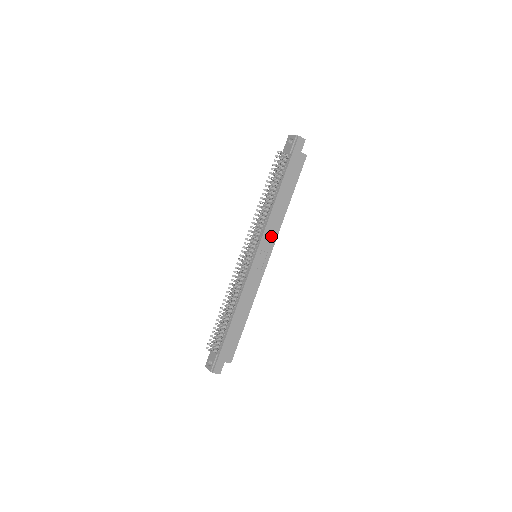
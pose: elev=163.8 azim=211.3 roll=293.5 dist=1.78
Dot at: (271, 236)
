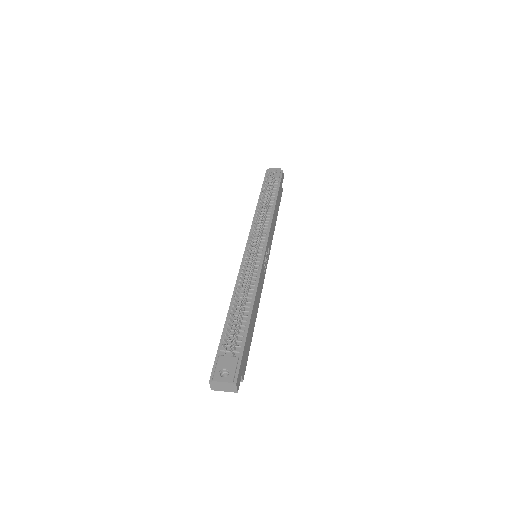
Dot at: (270, 240)
